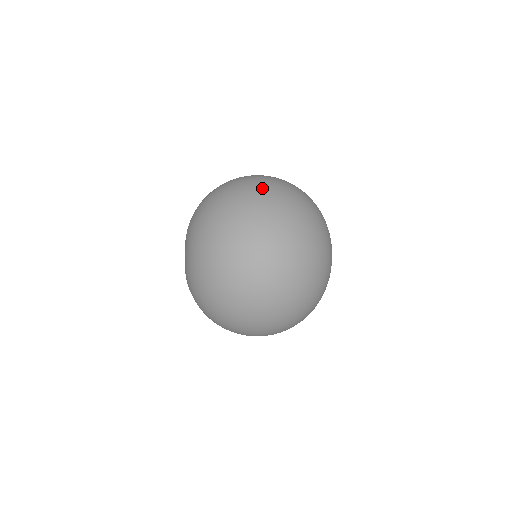
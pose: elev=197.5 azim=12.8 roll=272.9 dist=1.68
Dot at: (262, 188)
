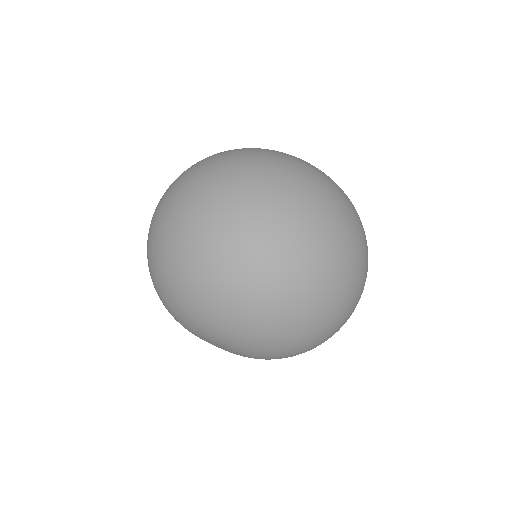
Dot at: (292, 243)
